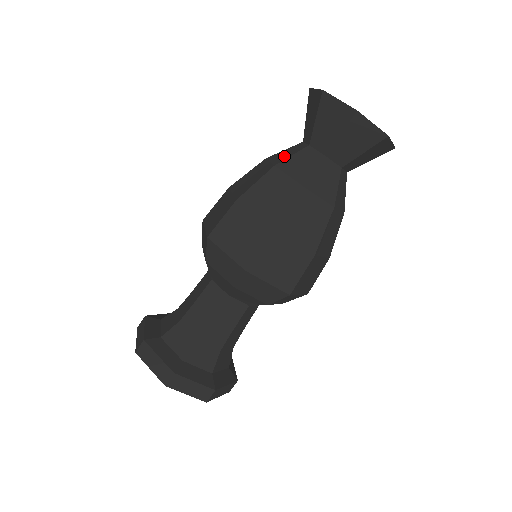
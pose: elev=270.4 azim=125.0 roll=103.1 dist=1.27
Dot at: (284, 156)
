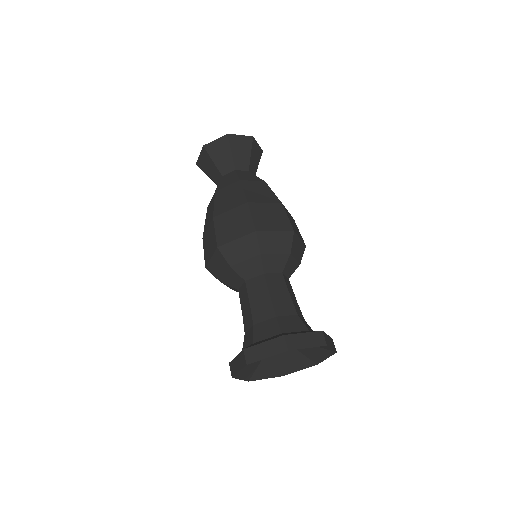
Dot at: occluded
